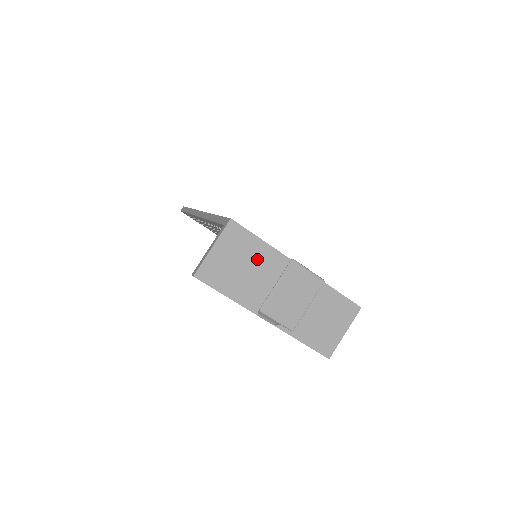
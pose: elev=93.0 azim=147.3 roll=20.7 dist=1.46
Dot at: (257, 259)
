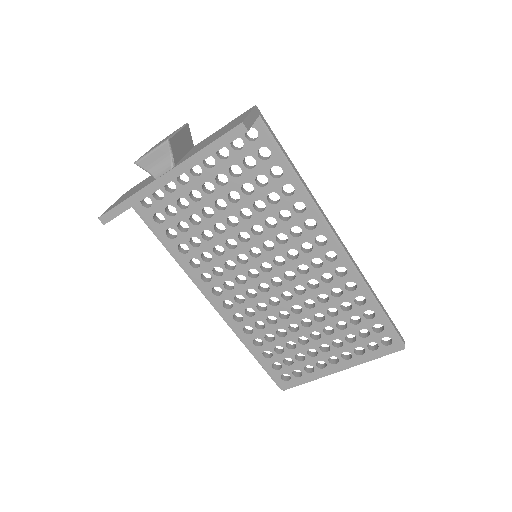
Dot at: occluded
